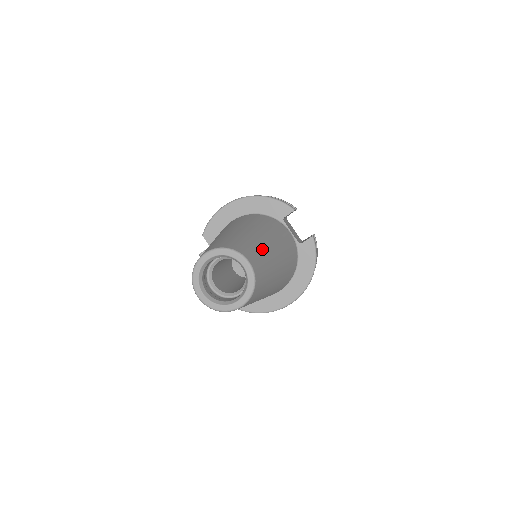
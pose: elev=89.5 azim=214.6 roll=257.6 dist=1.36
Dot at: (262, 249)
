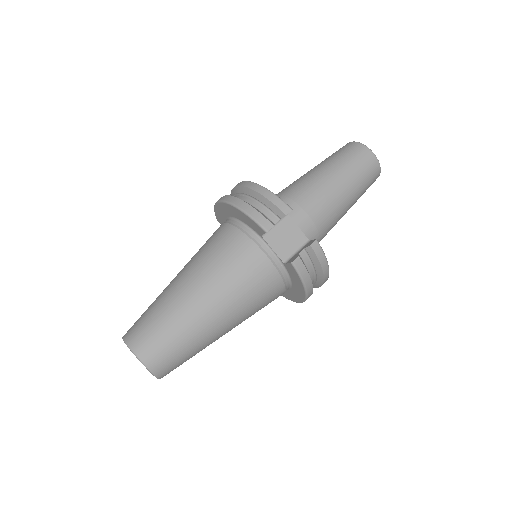
Dot at: (177, 328)
